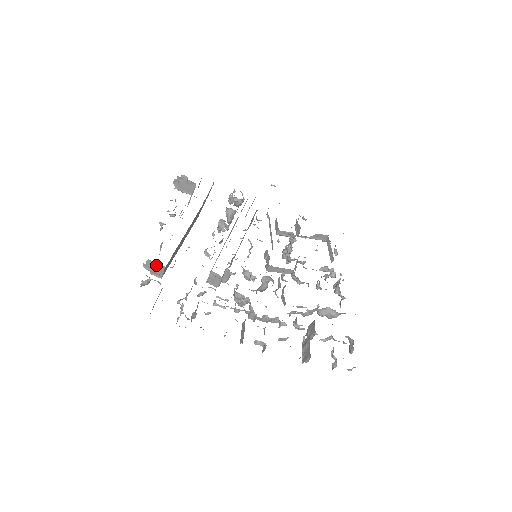
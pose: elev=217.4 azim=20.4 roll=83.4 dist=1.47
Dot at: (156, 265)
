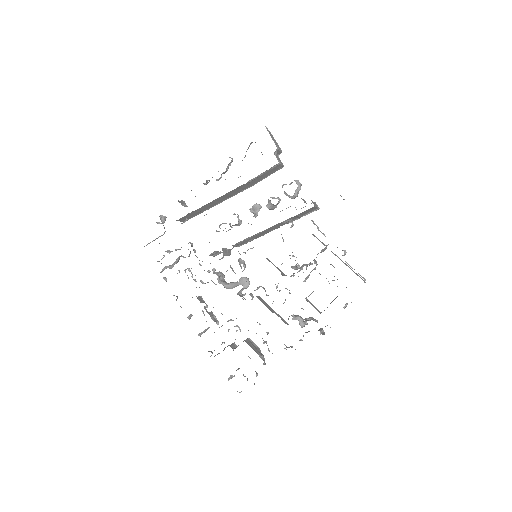
Dot at: occluded
